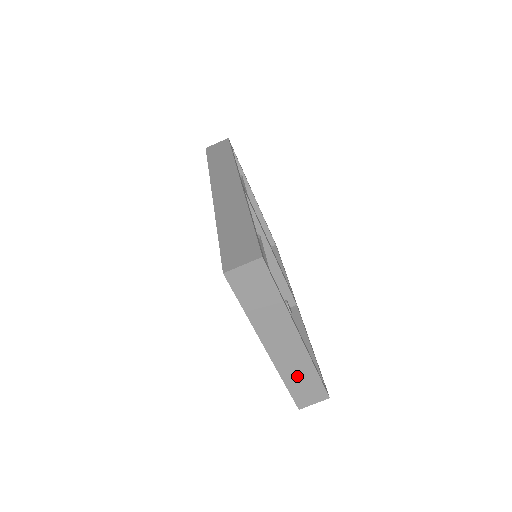
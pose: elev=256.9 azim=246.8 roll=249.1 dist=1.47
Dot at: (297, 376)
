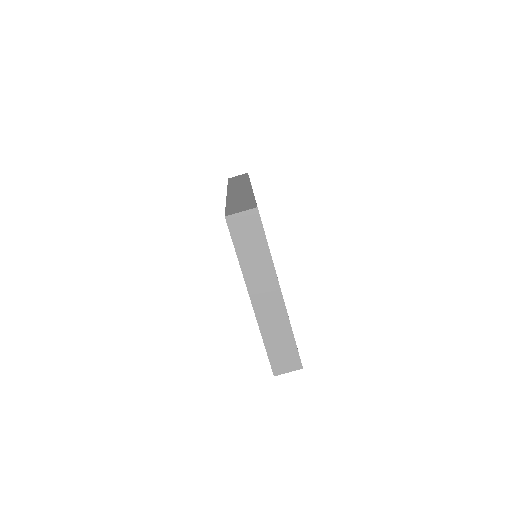
Dot at: (275, 336)
